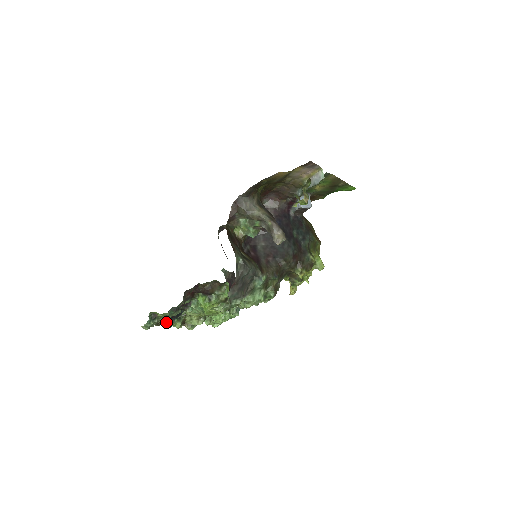
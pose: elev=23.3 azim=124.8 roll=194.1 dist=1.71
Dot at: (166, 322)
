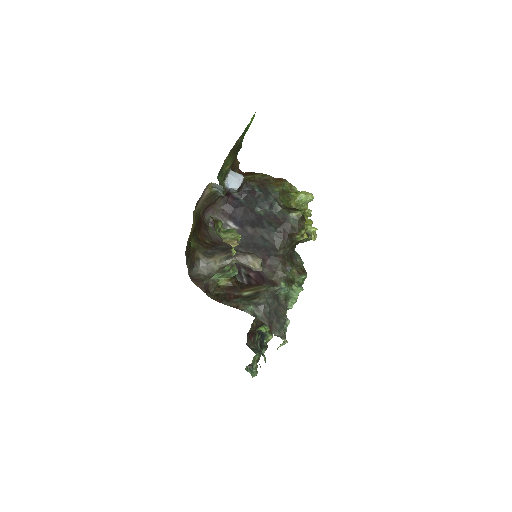
Dot at: occluded
